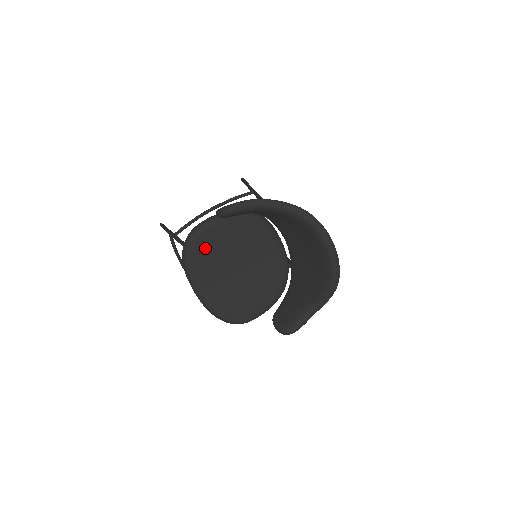
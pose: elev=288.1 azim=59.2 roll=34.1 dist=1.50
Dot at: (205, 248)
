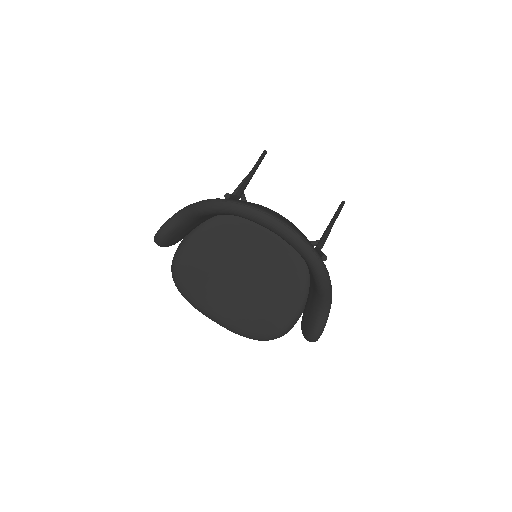
Dot at: (192, 277)
